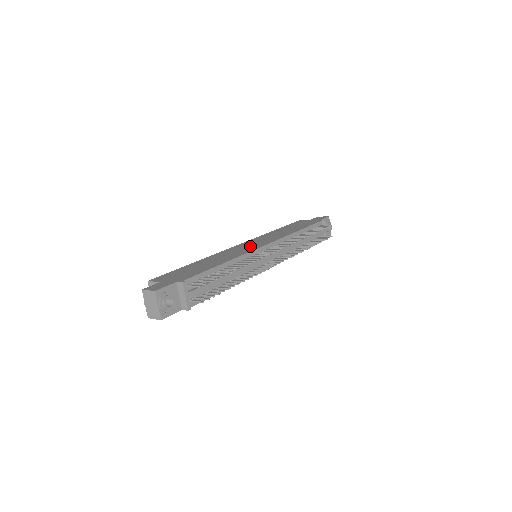
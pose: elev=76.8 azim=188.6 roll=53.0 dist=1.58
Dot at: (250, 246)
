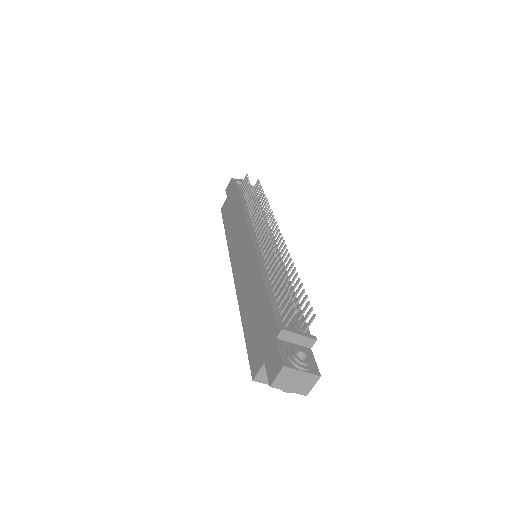
Dot at: (244, 255)
